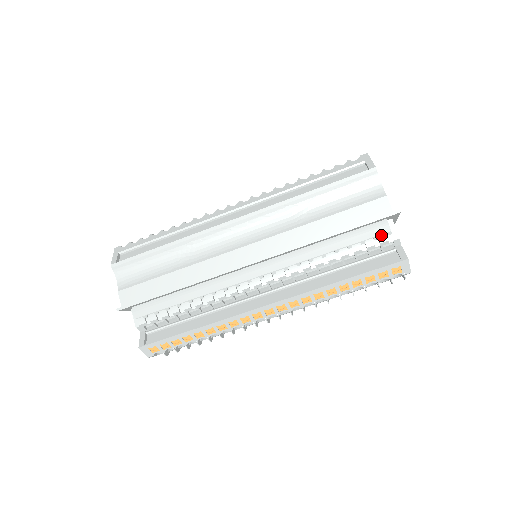
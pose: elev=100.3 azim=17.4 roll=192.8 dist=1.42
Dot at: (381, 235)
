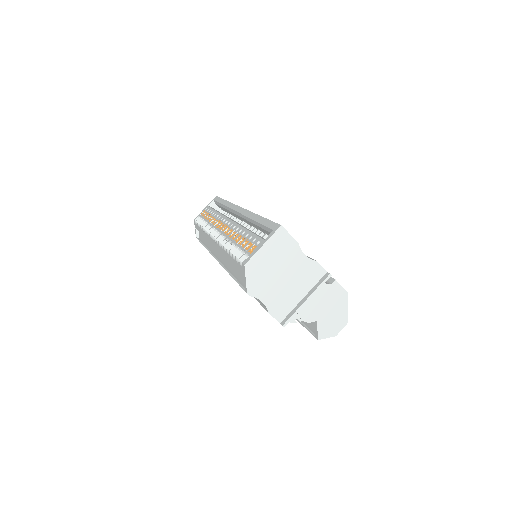
Dot at: occluded
